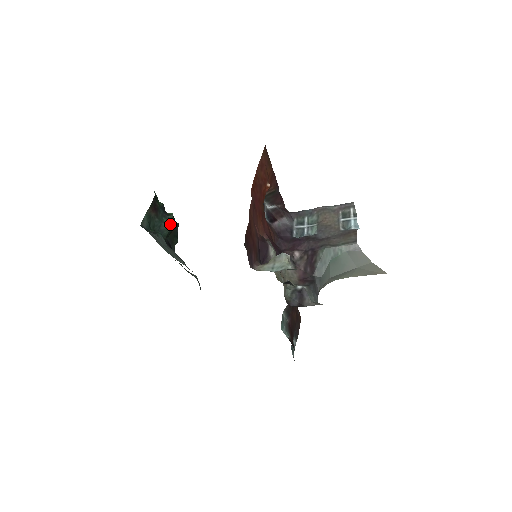
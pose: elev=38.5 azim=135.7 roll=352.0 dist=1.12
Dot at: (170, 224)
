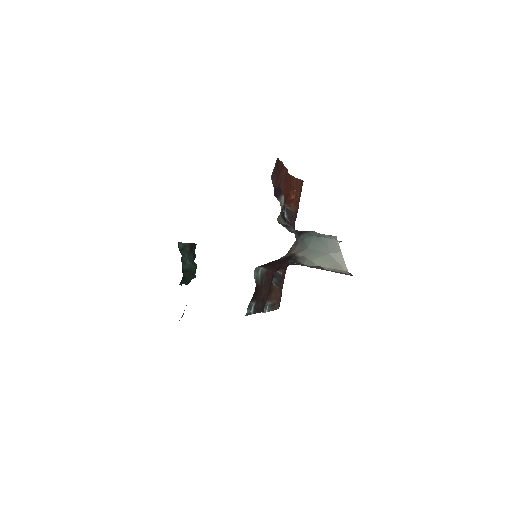
Dot at: (193, 265)
